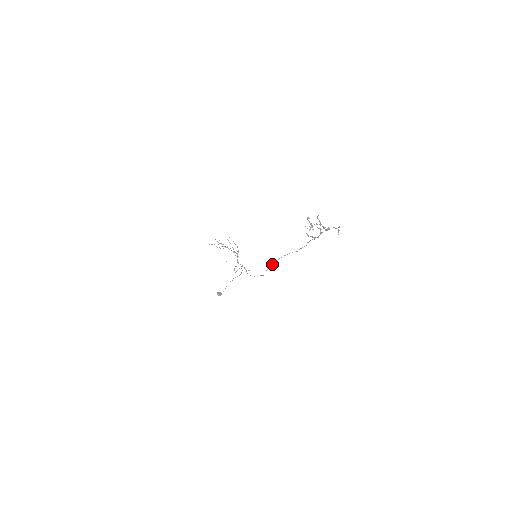
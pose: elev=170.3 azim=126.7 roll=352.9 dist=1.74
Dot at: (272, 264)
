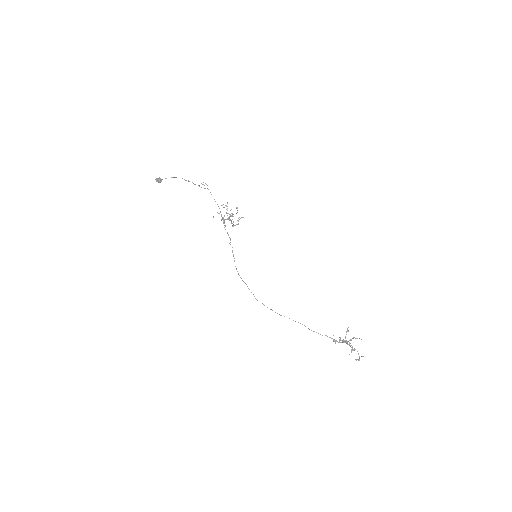
Dot at: occluded
